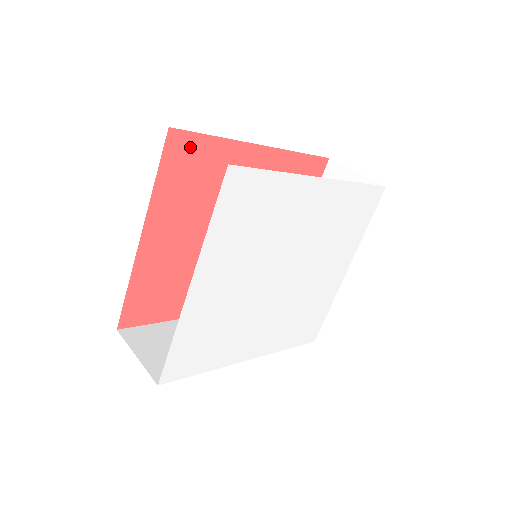
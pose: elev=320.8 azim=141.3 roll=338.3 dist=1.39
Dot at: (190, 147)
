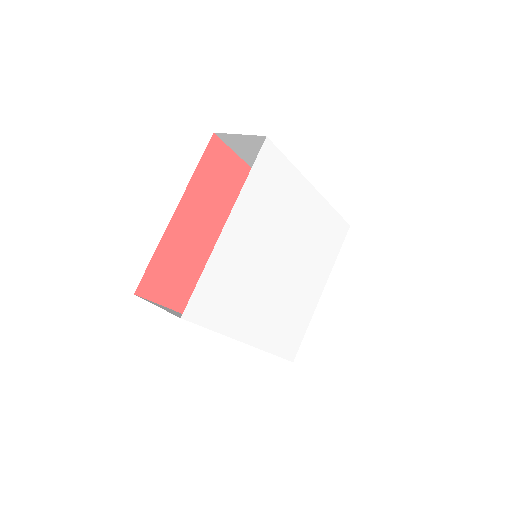
Dot at: (222, 155)
